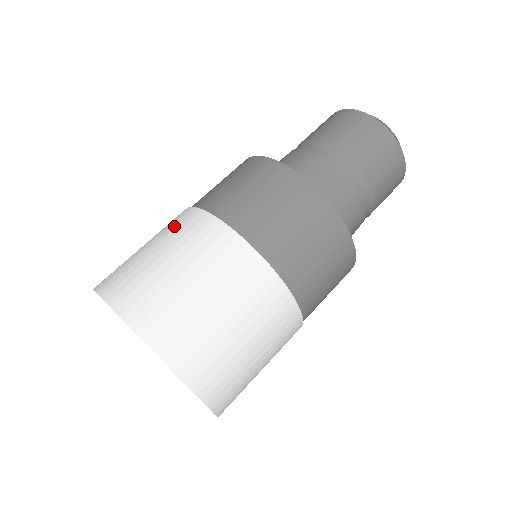
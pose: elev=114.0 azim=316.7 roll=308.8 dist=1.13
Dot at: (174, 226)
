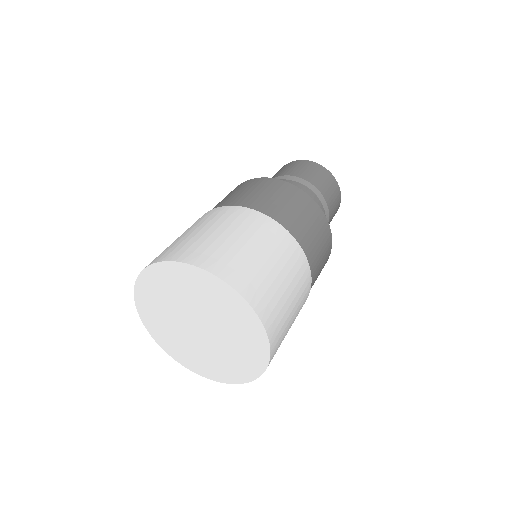
Dot at: occluded
